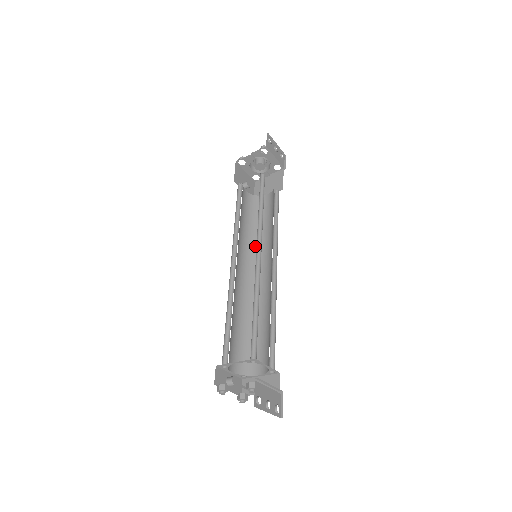
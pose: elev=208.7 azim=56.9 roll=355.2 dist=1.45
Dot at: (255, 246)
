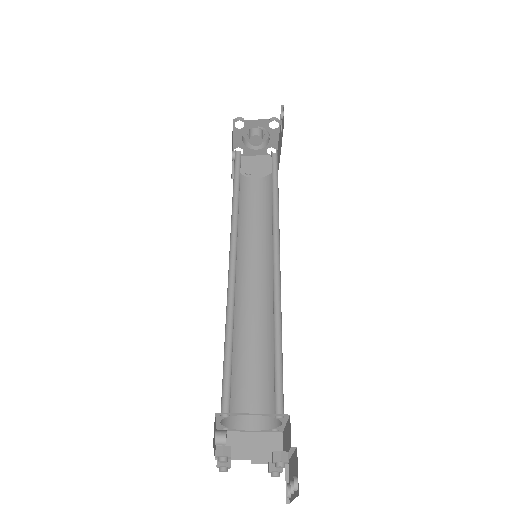
Dot at: (240, 240)
